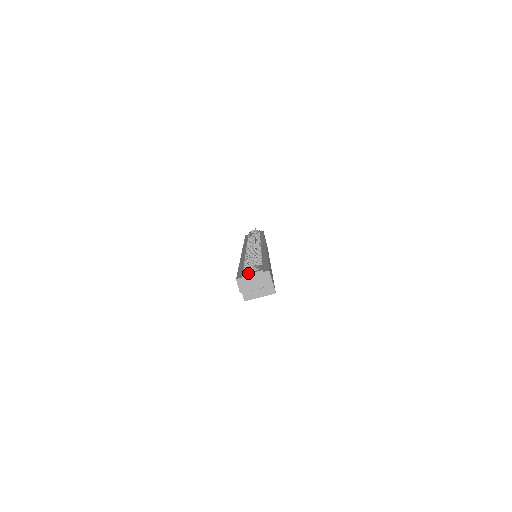
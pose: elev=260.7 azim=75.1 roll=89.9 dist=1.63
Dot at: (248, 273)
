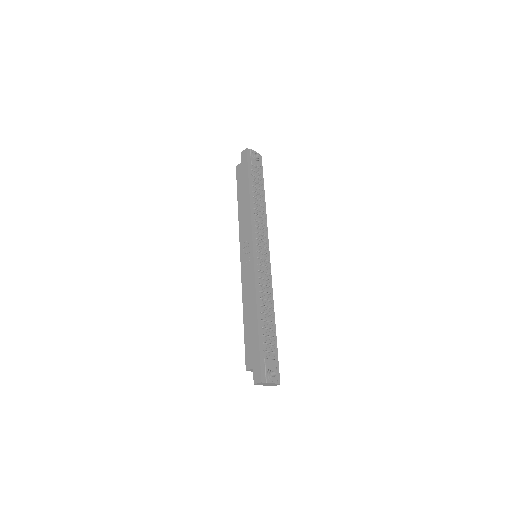
Dot at: (270, 382)
